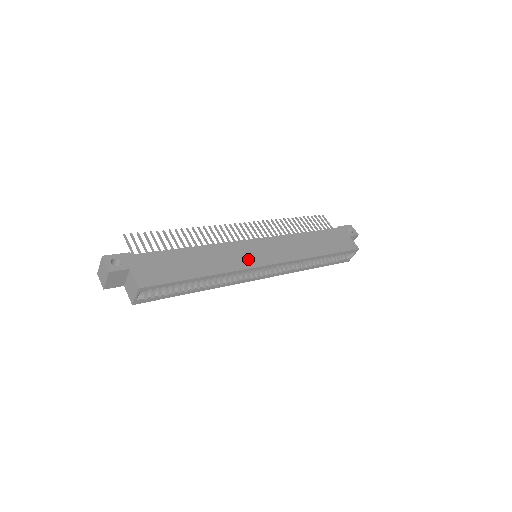
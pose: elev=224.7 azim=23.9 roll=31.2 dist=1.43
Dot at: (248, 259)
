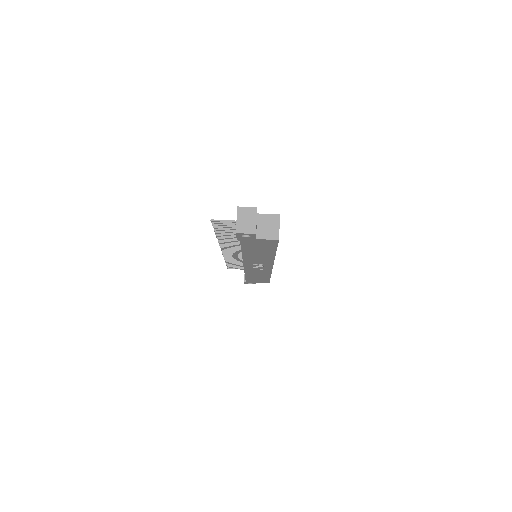
Dot at: occluded
